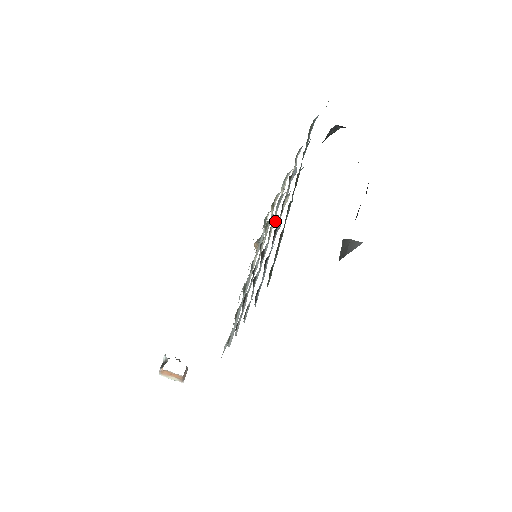
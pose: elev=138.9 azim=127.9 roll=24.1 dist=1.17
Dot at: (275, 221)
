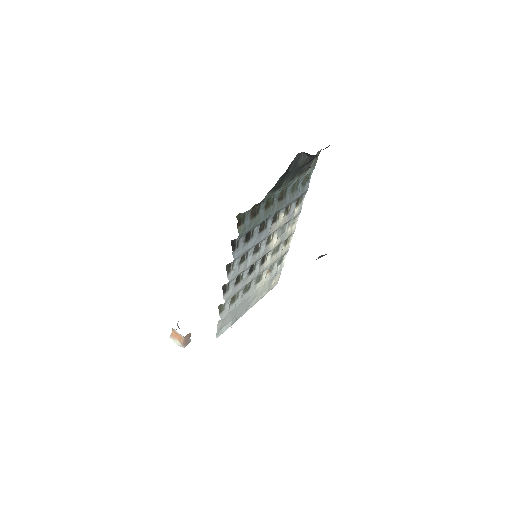
Dot at: (276, 238)
